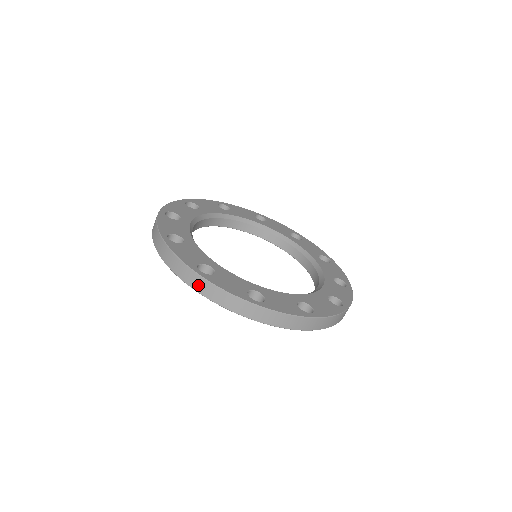
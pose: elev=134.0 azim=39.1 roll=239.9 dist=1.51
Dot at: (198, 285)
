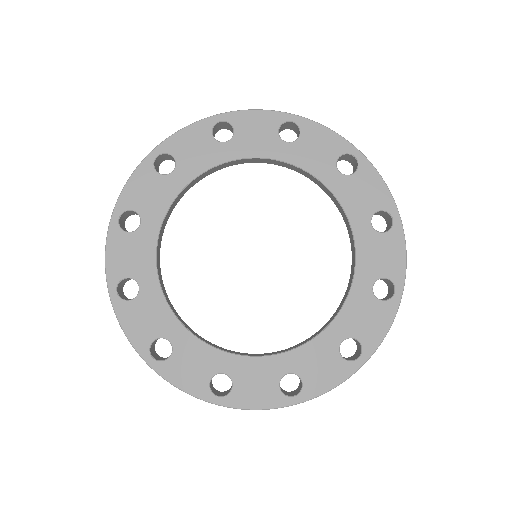
Dot at: occluded
